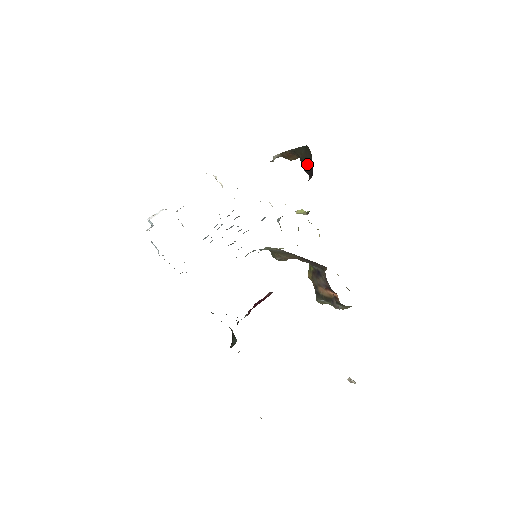
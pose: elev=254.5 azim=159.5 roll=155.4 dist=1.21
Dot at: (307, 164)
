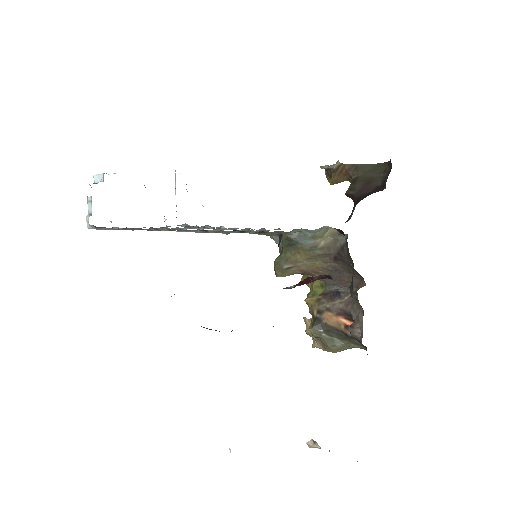
Dot at: (366, 184)
